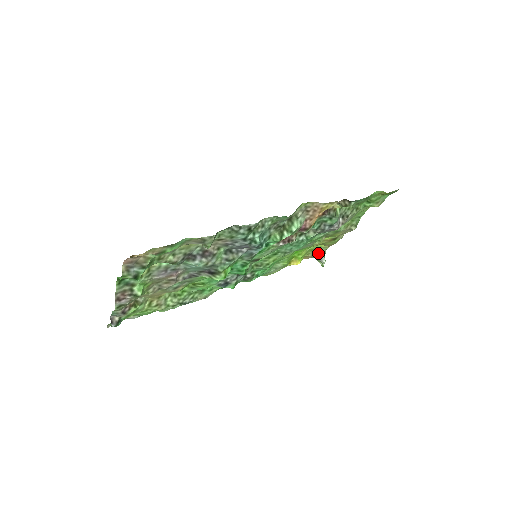
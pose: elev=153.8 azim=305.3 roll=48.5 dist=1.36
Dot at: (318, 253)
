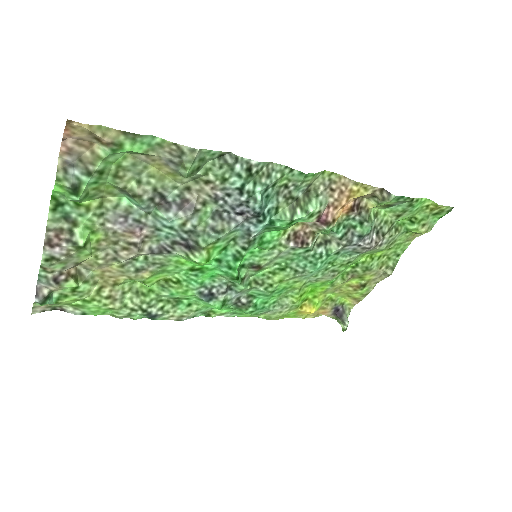
Dot at: (340, 311)
